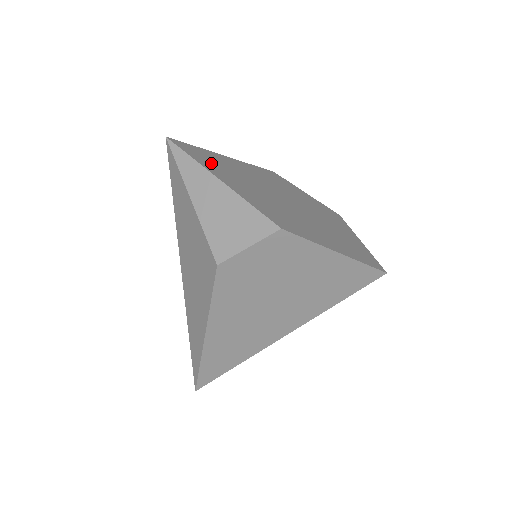
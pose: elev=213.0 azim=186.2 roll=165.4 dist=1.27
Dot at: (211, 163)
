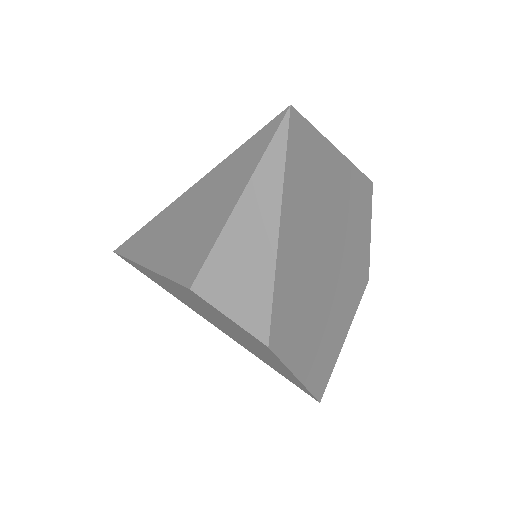
Dot at: (302, 182)
